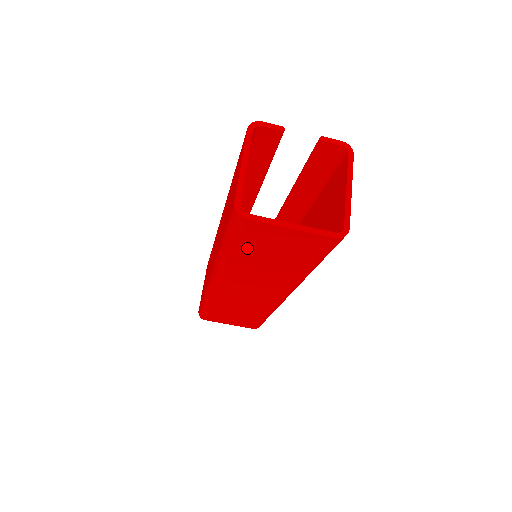
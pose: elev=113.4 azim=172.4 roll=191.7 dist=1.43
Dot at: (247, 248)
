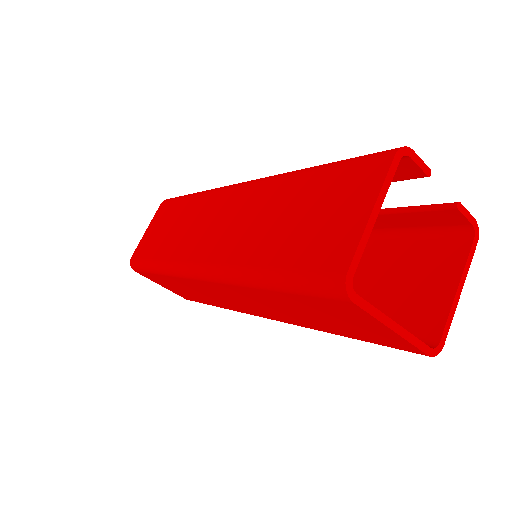
Dot at: (299, 300)
